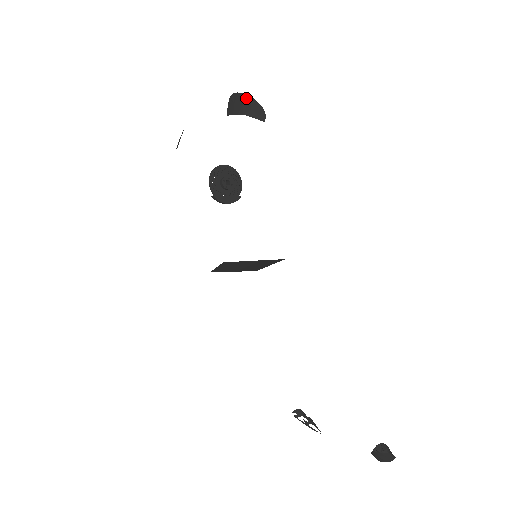
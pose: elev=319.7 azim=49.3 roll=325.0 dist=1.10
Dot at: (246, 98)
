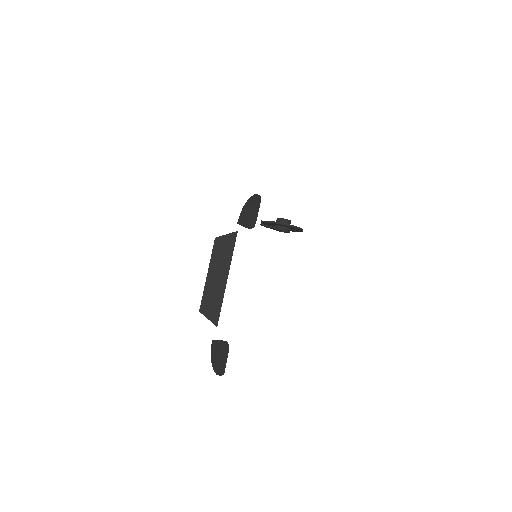
Dot at: (222, 364)
